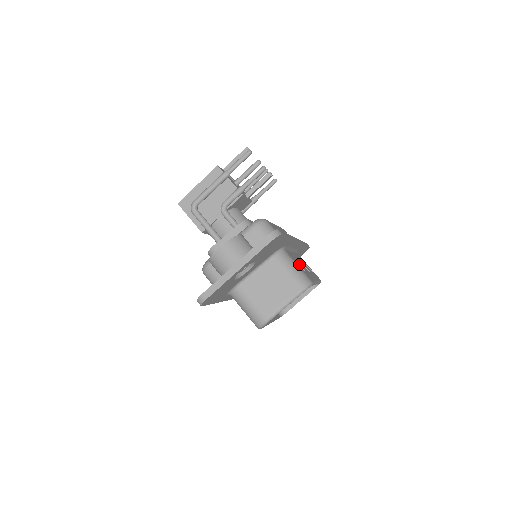
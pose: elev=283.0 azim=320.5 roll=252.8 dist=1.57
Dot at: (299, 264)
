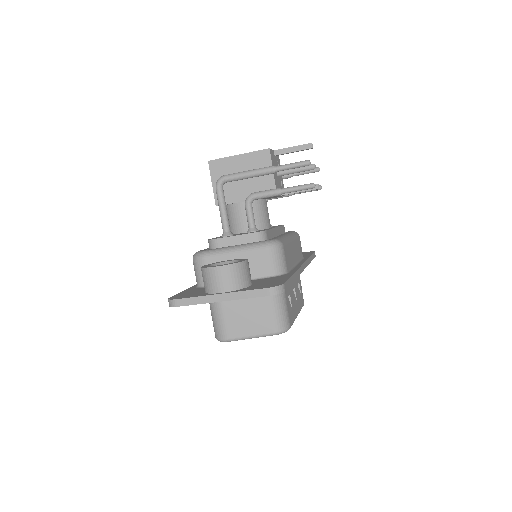
Dot at: (290, 297)
